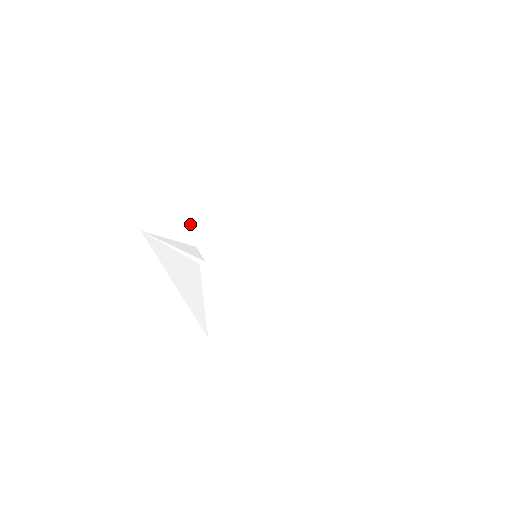
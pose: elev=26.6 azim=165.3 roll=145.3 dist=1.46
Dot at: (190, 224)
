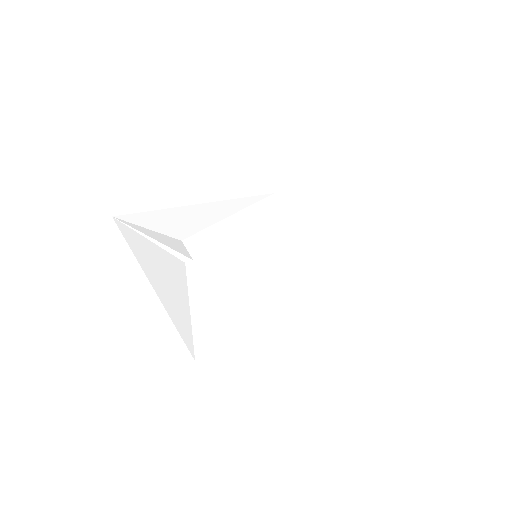
Dot at: (176, 211)
